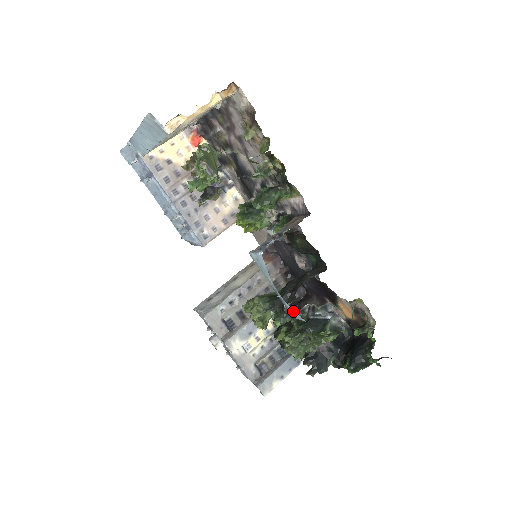
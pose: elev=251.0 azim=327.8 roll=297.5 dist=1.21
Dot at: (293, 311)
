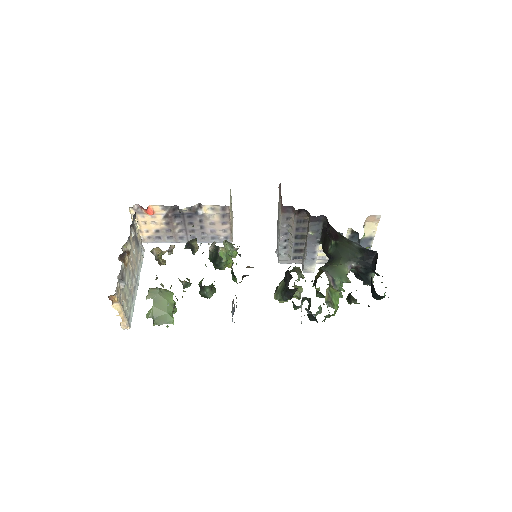
Dot at: occluded
